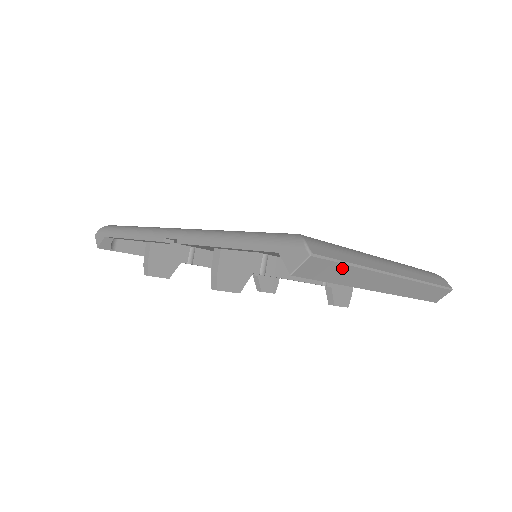
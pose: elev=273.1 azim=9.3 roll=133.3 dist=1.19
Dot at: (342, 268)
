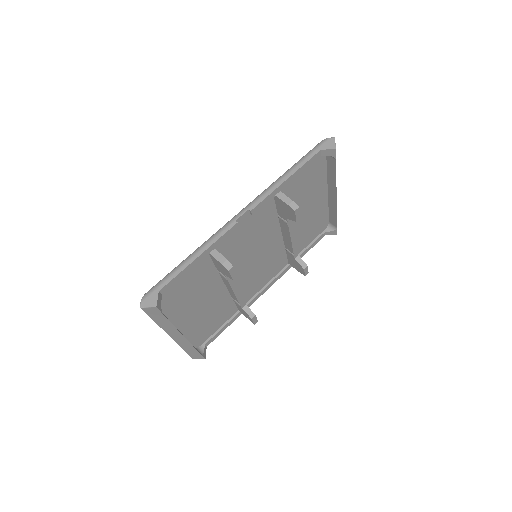
Dot at: occluded
